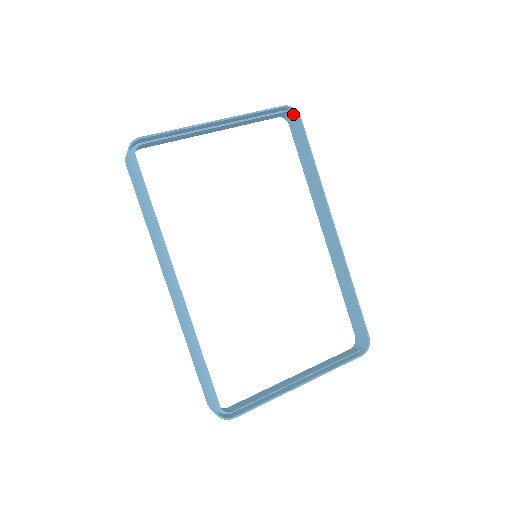
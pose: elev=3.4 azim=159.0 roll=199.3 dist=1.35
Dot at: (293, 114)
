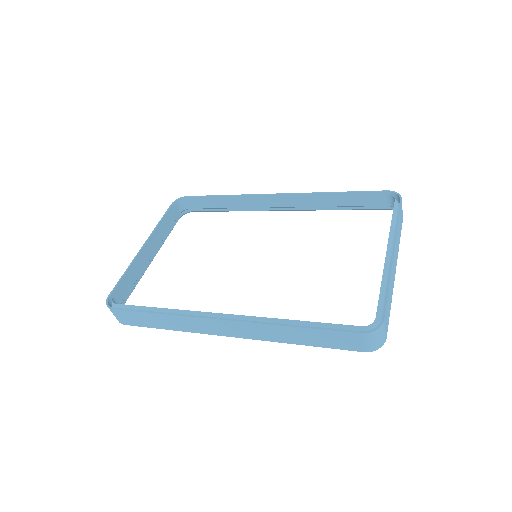
Dot at: (183, 202)
